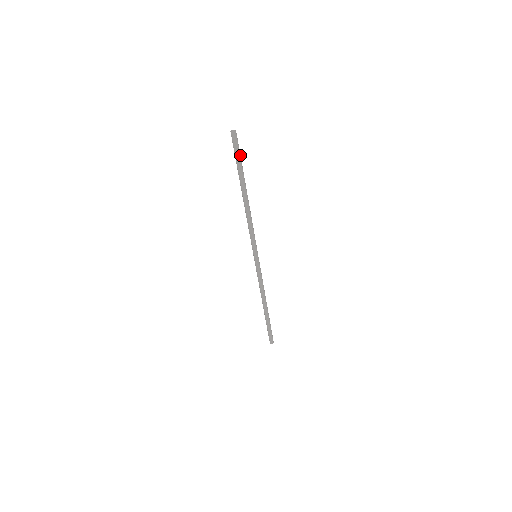
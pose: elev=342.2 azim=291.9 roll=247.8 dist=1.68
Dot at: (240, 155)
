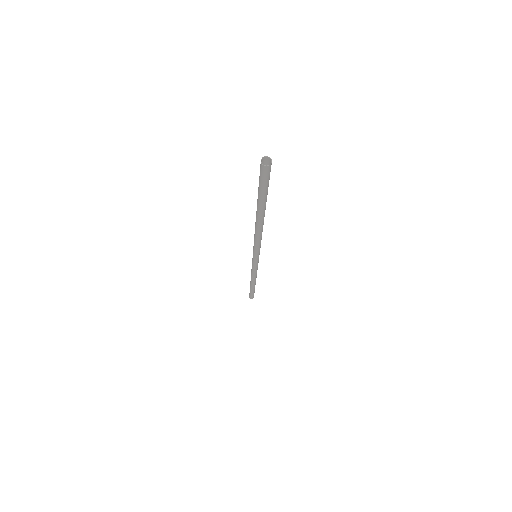
Dot at: occluded
